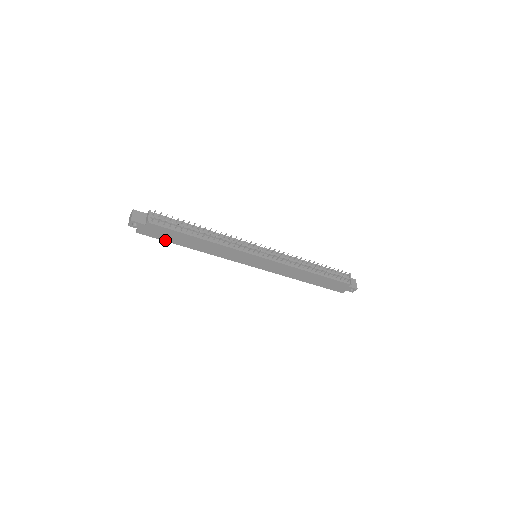
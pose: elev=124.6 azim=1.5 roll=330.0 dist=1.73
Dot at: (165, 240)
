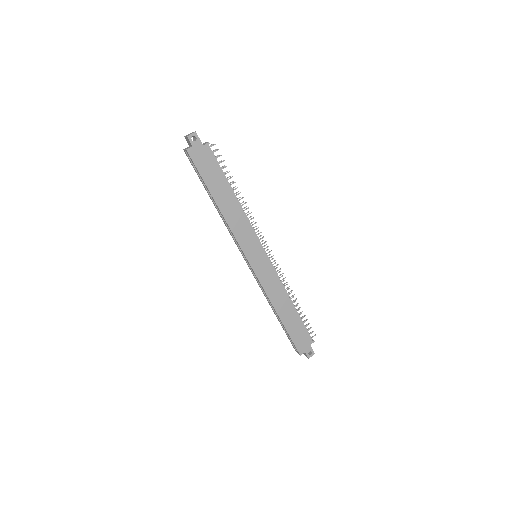
Dot at: (203, 177)
